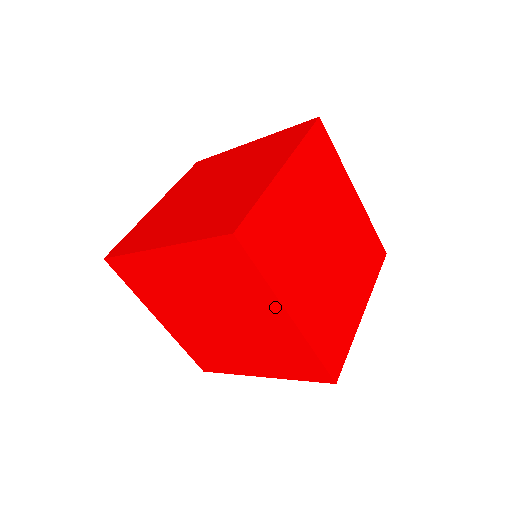
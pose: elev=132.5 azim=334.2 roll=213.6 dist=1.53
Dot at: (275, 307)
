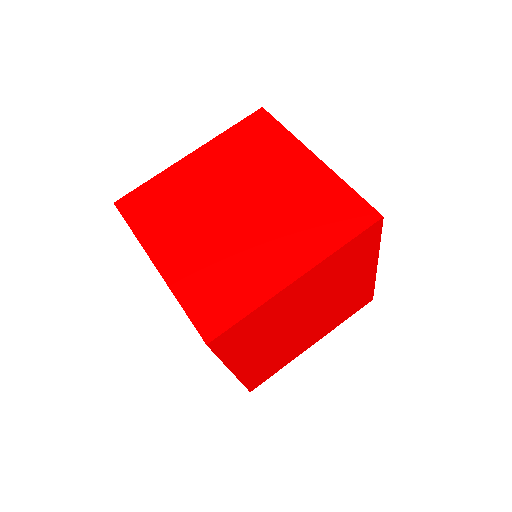
Dot at: occluded
